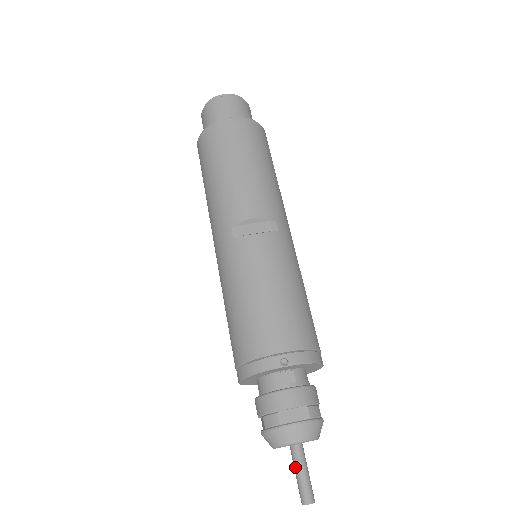
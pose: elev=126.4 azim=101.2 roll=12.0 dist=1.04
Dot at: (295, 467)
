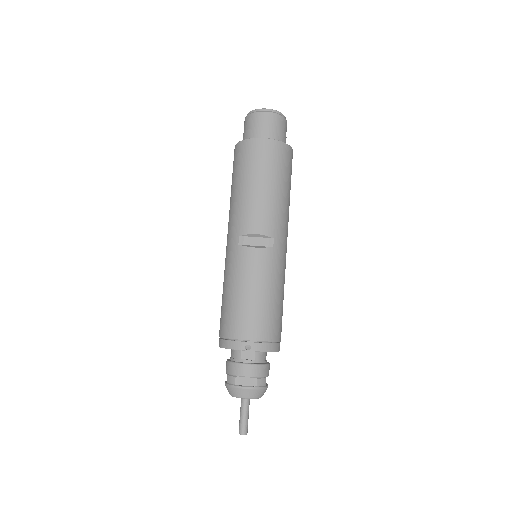
Dot at: (241, 410)
